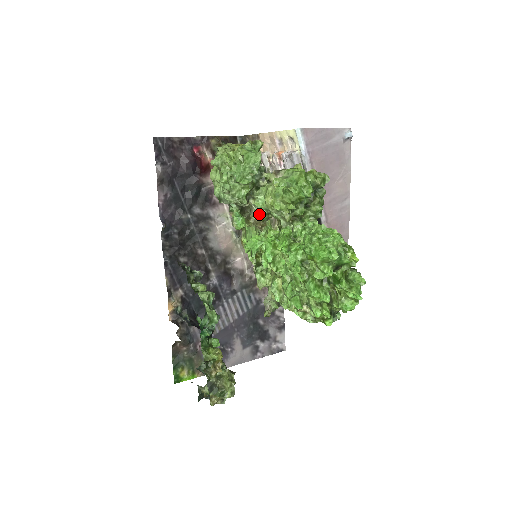
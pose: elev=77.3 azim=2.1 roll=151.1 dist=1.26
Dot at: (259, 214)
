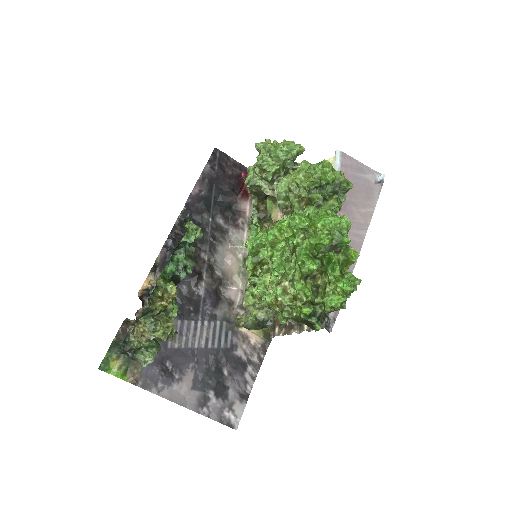
Dot at: (278, 195)
